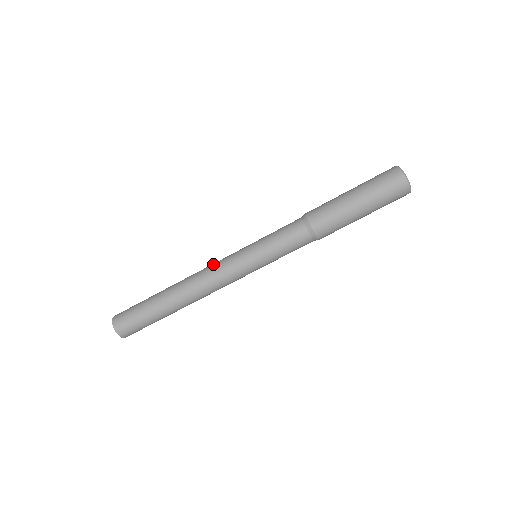
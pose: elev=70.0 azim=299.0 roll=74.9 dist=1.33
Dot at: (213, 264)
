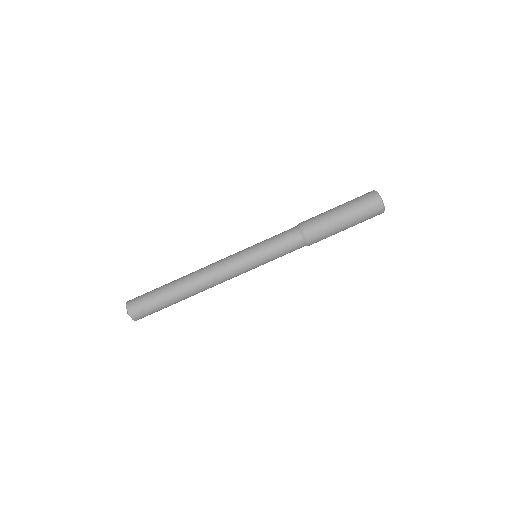
Dot at: occluded
